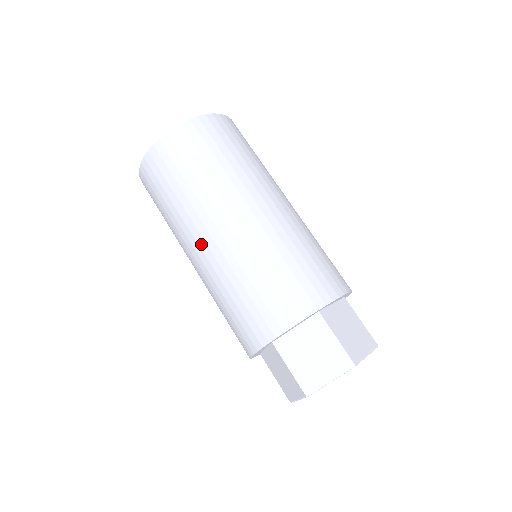
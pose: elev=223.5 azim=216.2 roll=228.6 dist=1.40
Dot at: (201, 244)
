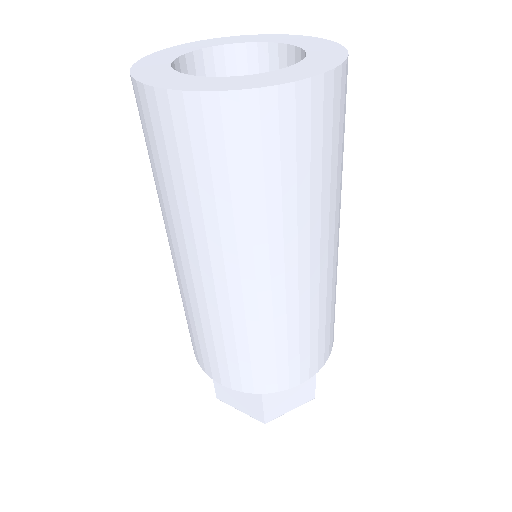
Dot at: (247, 280)
